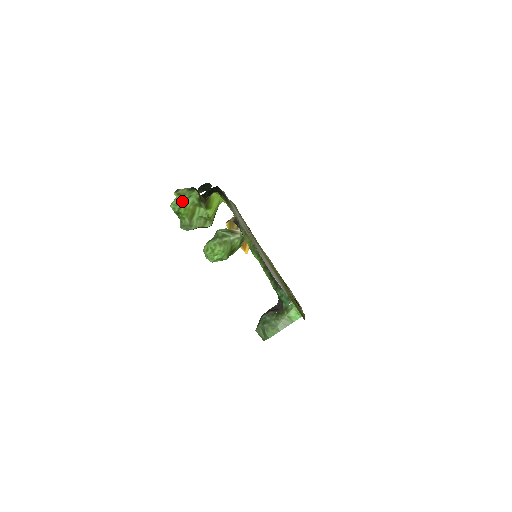
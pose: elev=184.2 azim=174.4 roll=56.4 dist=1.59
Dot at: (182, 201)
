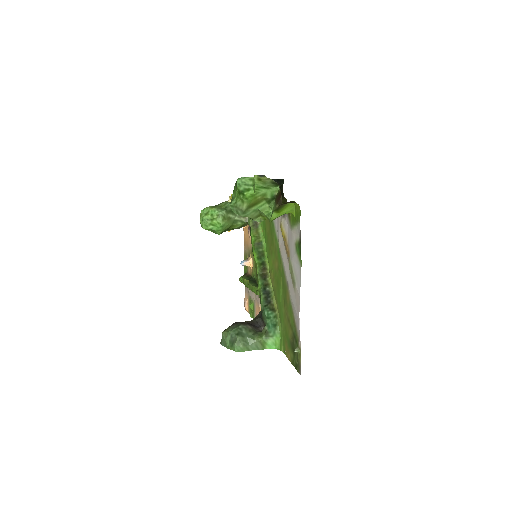
Dot at: (256, 187)
